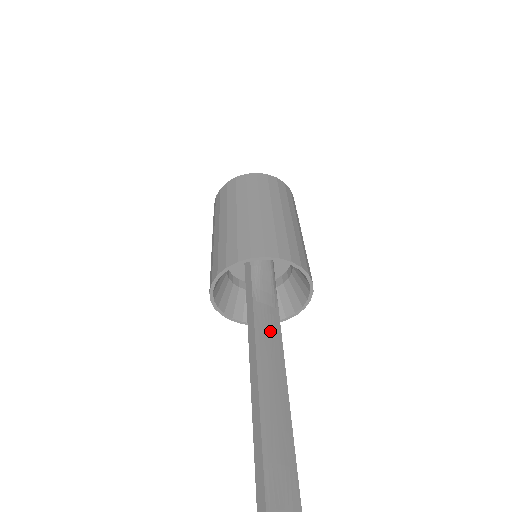
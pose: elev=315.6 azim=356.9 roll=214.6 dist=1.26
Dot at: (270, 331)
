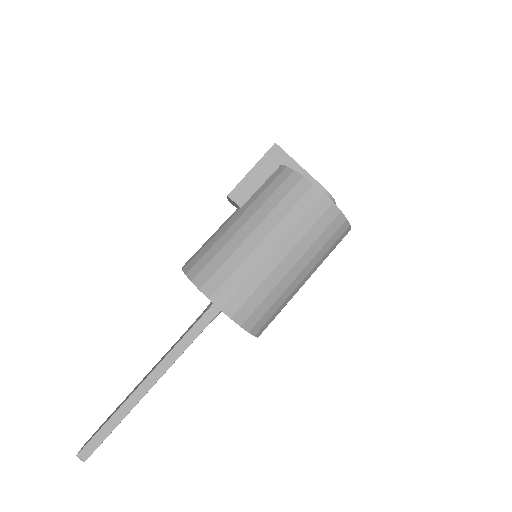
Dot at: occluded
